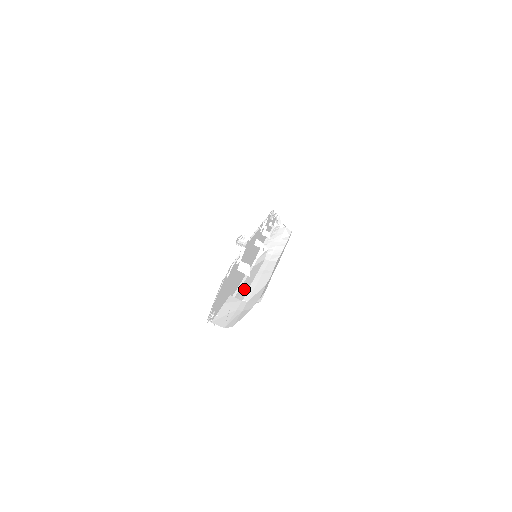
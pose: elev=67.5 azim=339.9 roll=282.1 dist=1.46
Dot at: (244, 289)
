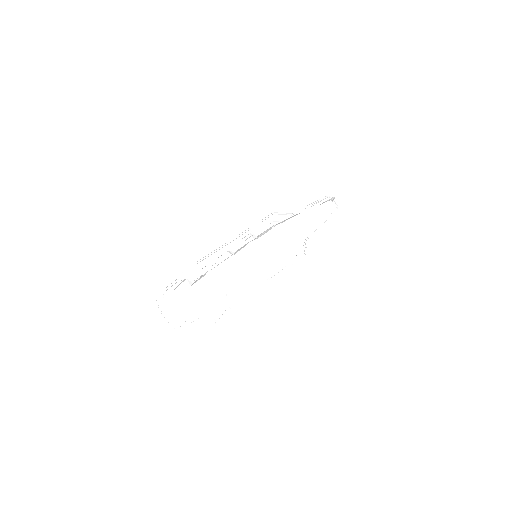
Dot at: occluded
